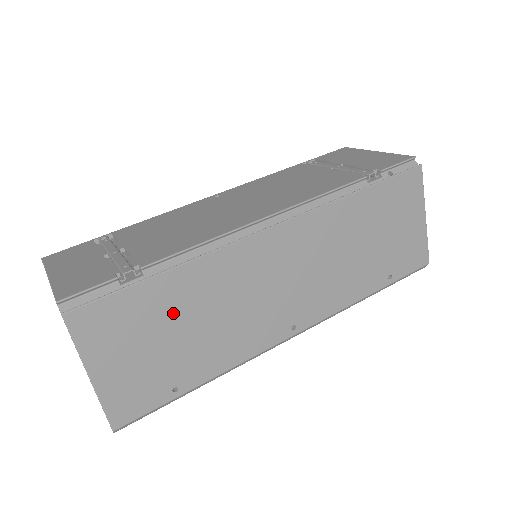
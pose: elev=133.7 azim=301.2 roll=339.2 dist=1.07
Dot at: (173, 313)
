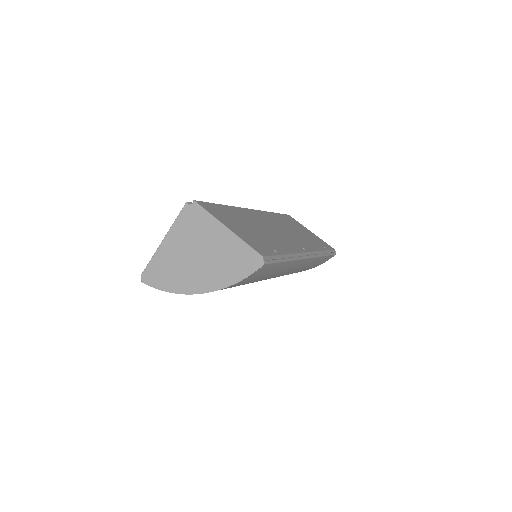
Dot at: (242, 220)
